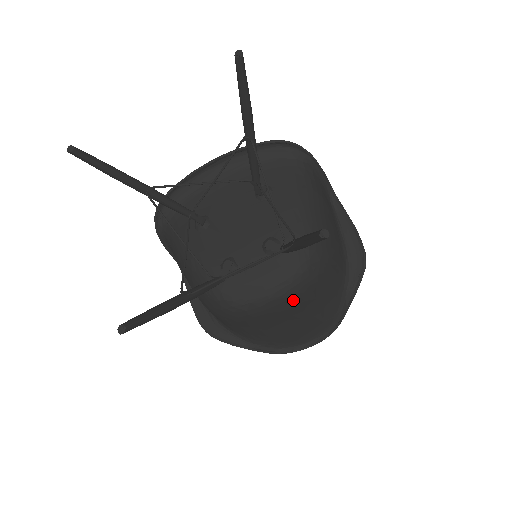
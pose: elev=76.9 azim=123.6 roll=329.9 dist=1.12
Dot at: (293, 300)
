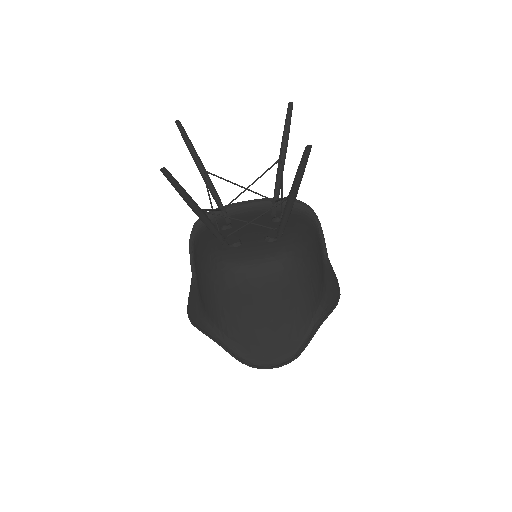
Dot at: (273, 280)
